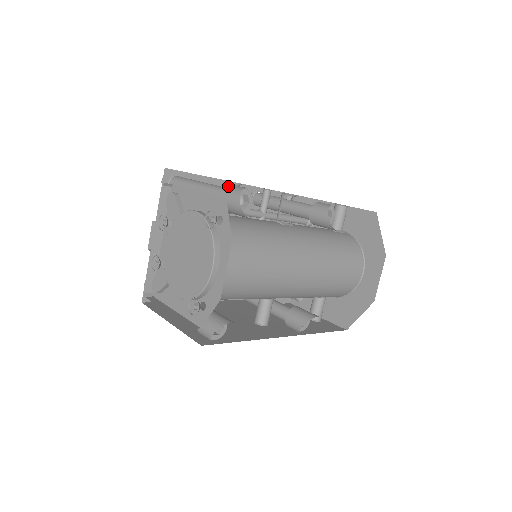
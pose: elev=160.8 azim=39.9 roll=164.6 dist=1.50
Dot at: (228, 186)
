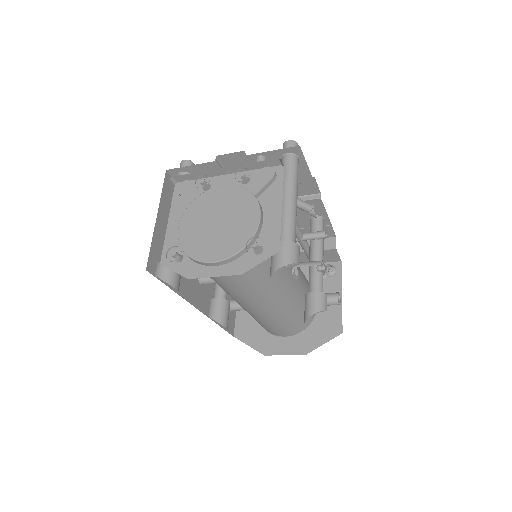
Dot at: occluded
